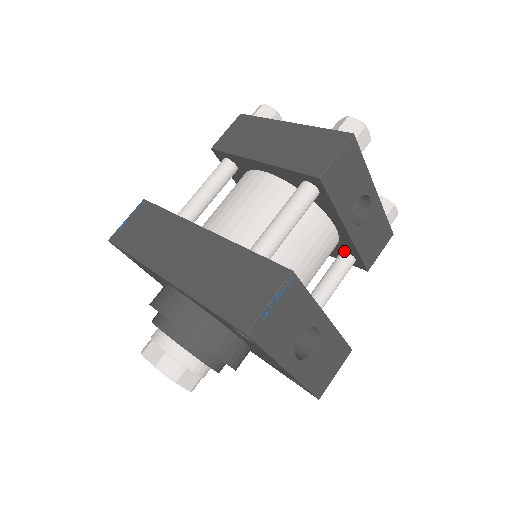
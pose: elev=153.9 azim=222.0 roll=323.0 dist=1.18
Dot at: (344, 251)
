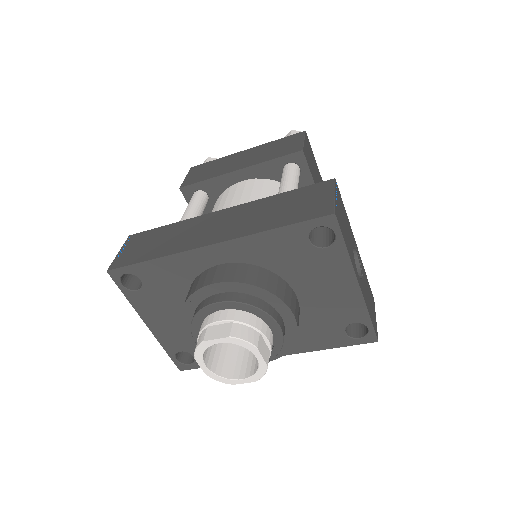
Dot at: occluded
